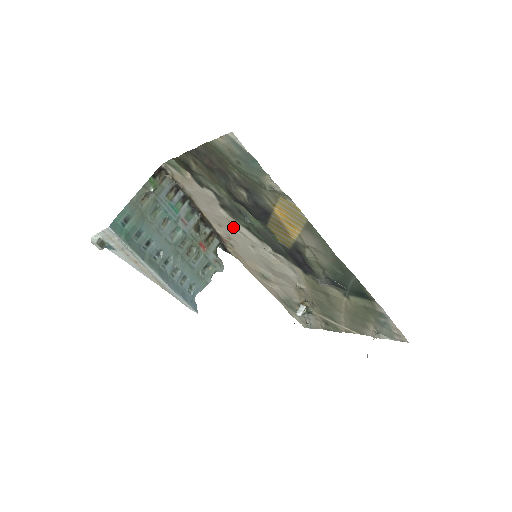
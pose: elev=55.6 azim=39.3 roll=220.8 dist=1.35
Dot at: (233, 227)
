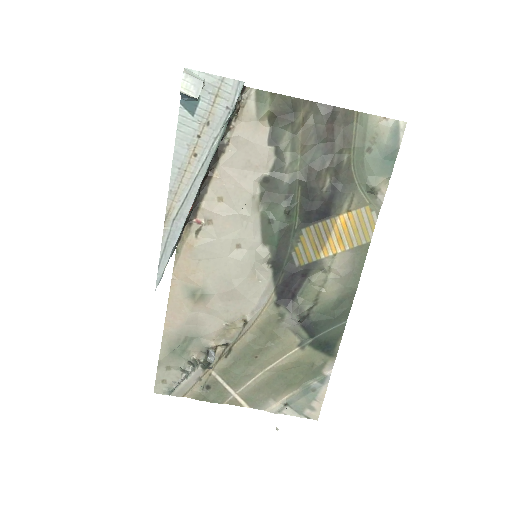
Dot at: (245, 210)
